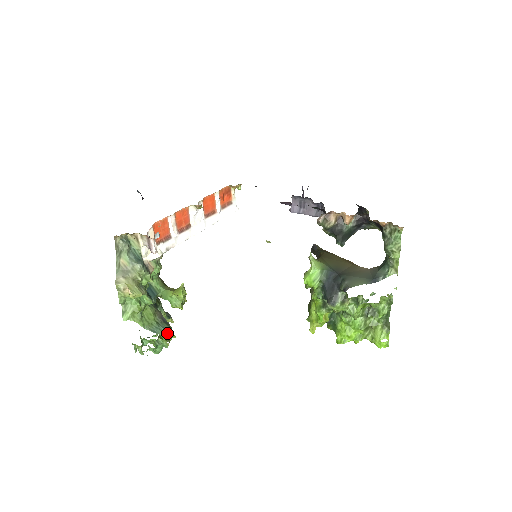
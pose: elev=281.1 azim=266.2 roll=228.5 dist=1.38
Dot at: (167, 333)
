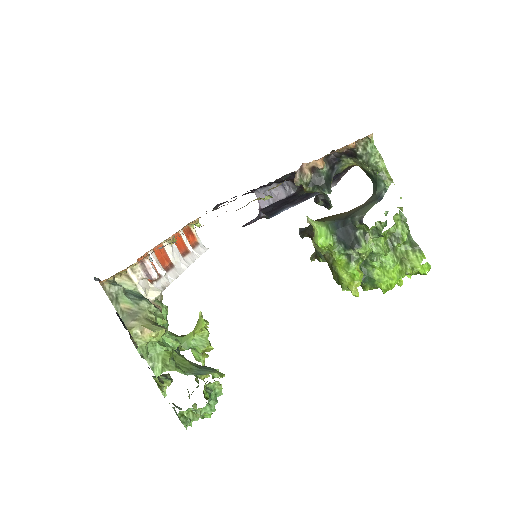
Dot at: (214, 371)
